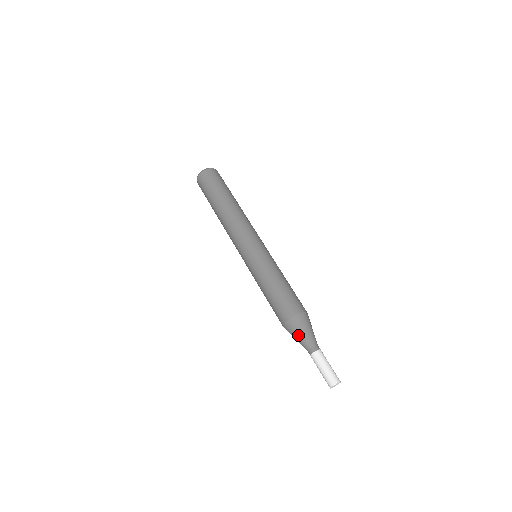
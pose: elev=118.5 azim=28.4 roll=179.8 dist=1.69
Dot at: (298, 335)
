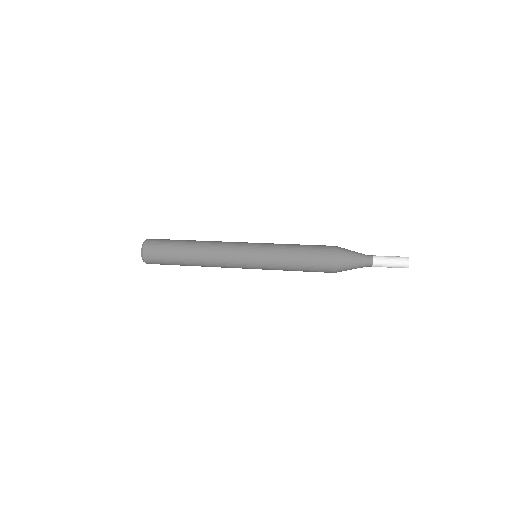
Dot at: (351, 263)
